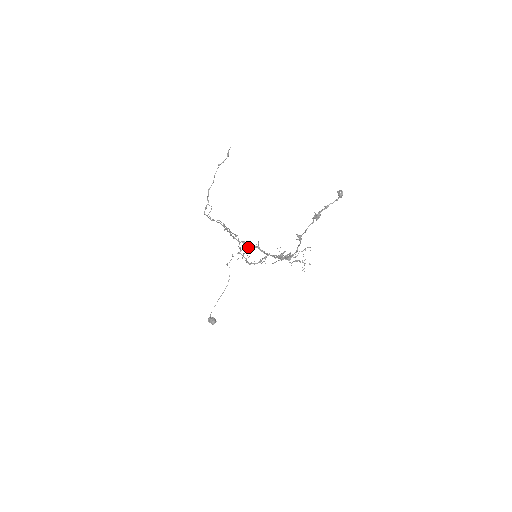
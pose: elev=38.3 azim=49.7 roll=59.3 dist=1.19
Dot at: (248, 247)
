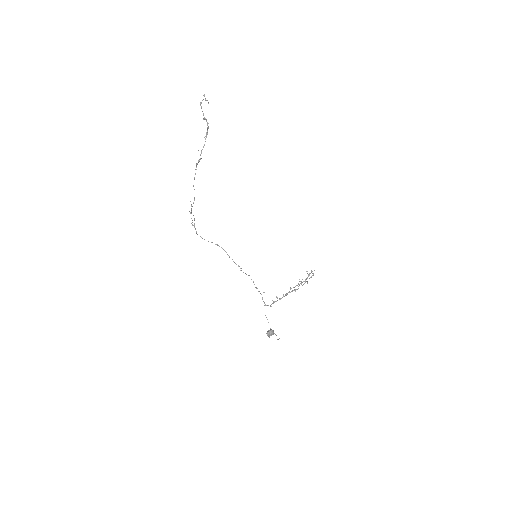
Dot at: (198, 161)
